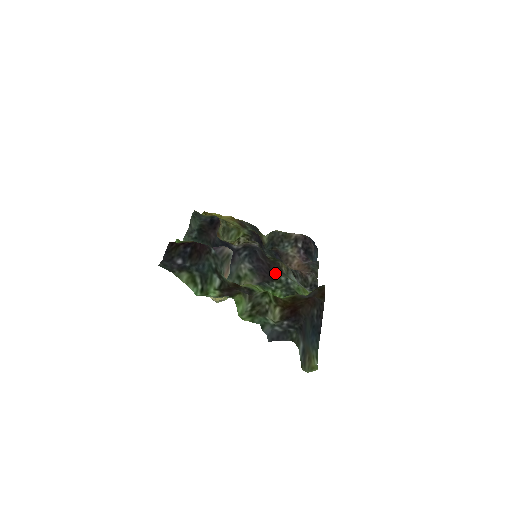
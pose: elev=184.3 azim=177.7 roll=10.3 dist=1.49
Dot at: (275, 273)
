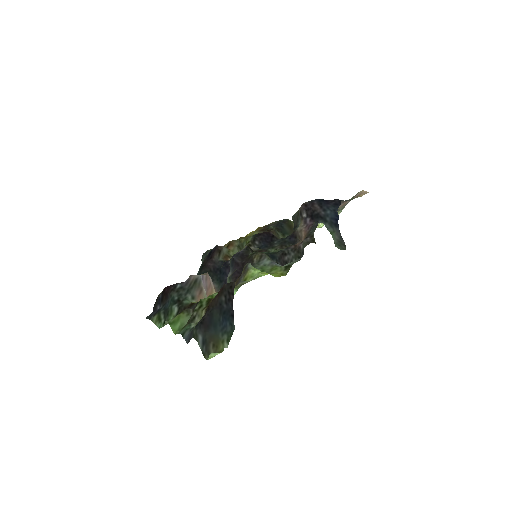
Dot at: occluded
